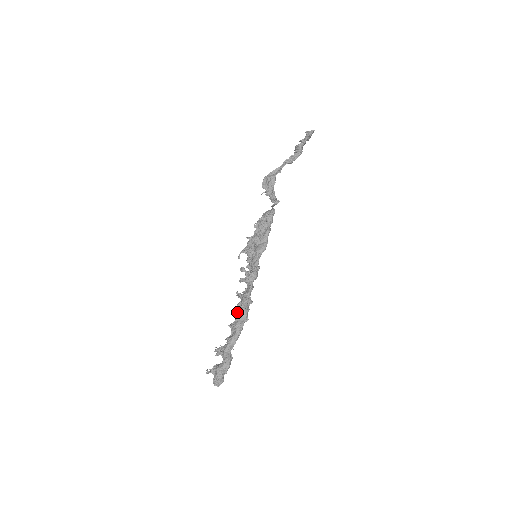
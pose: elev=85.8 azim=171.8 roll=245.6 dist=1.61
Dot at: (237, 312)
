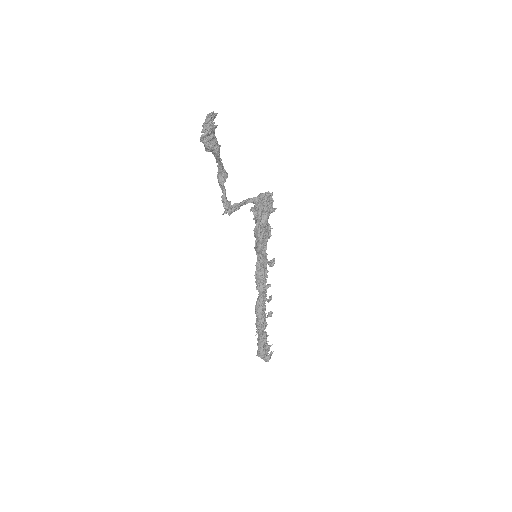
Dot at: occluded
